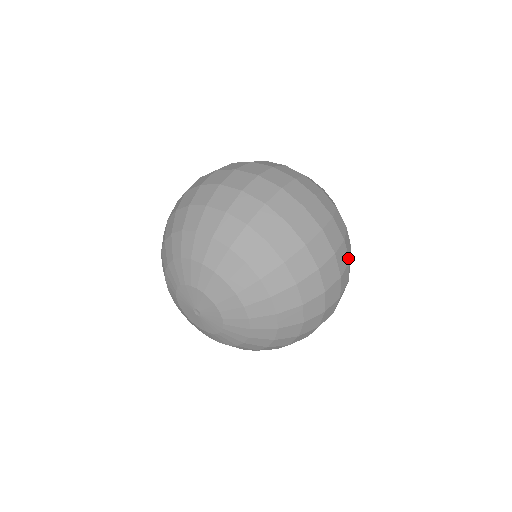
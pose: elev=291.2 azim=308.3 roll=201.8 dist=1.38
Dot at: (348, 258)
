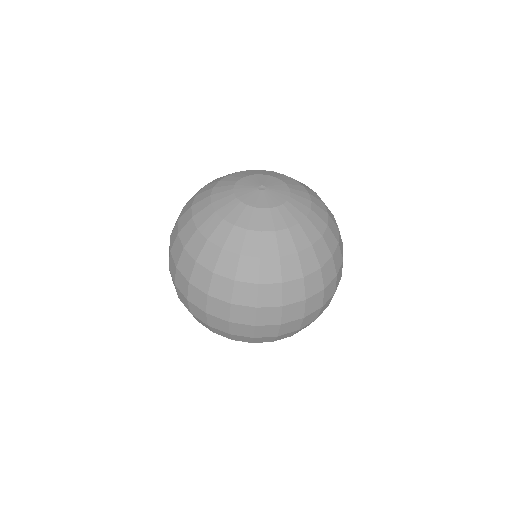
Dot at: occluded
